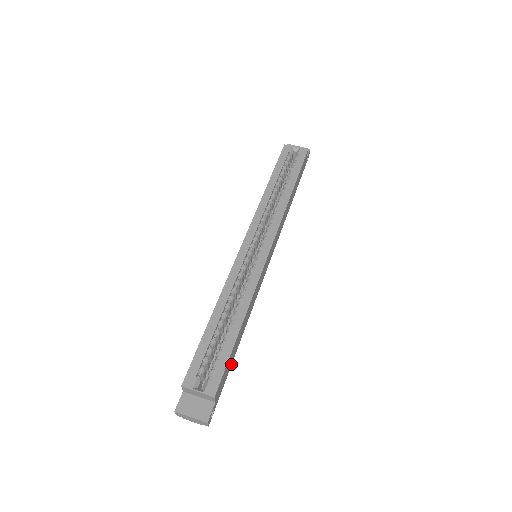
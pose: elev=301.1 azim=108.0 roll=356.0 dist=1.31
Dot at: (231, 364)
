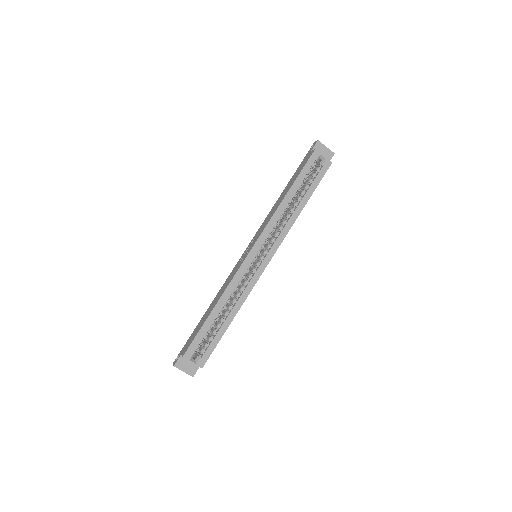
Dot at: occluded
